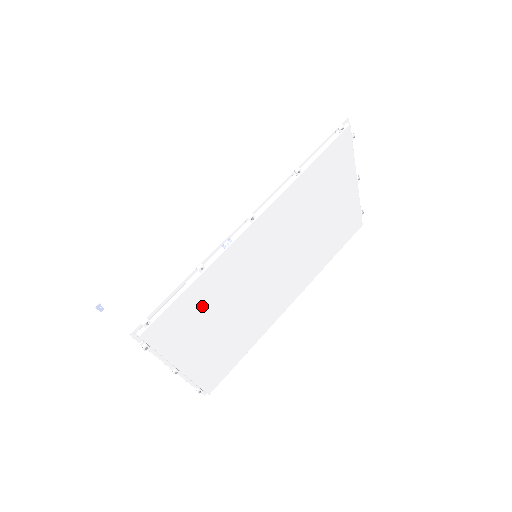
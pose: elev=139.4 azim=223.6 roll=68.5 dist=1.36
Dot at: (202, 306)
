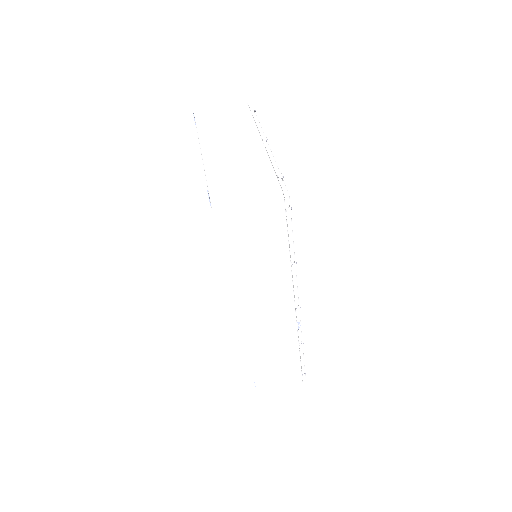
Dot at: occluded
